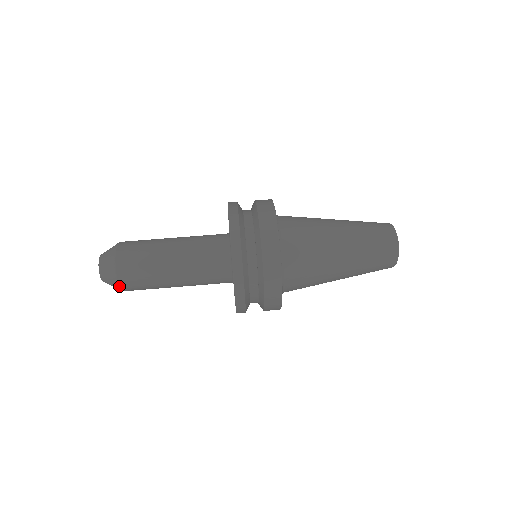
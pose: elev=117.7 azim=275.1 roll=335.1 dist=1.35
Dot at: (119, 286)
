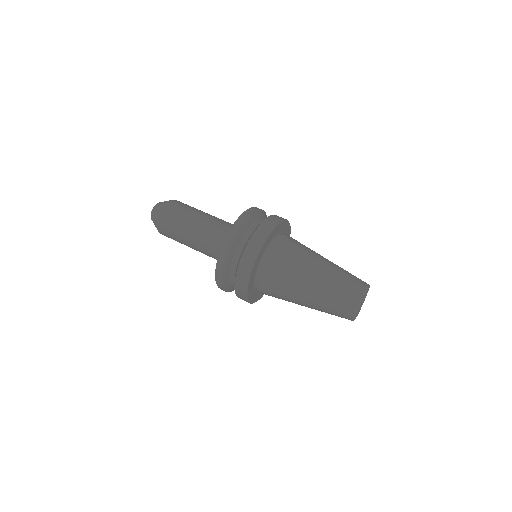
Dot at: (159, 213)
